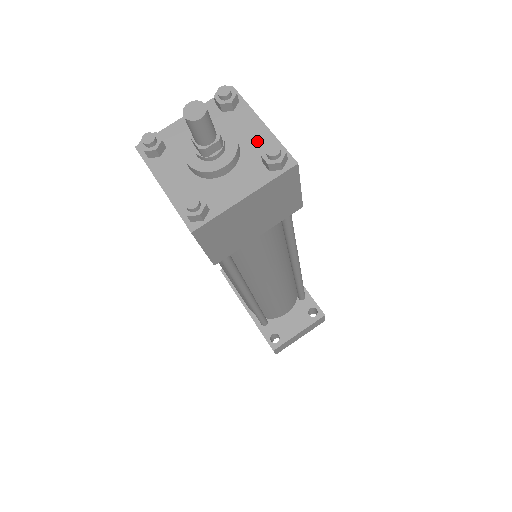
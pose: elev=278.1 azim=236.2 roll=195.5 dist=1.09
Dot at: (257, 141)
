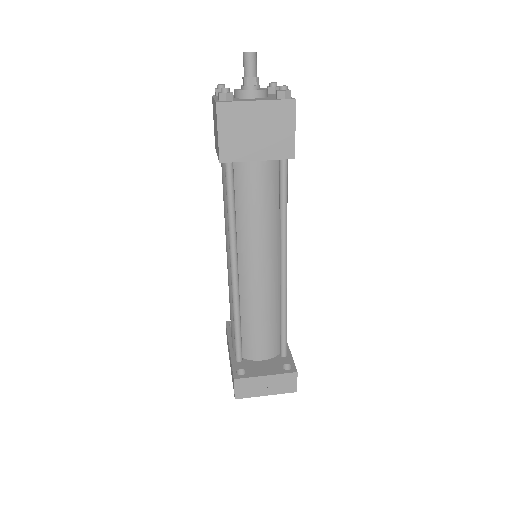
Dot at: occluded
